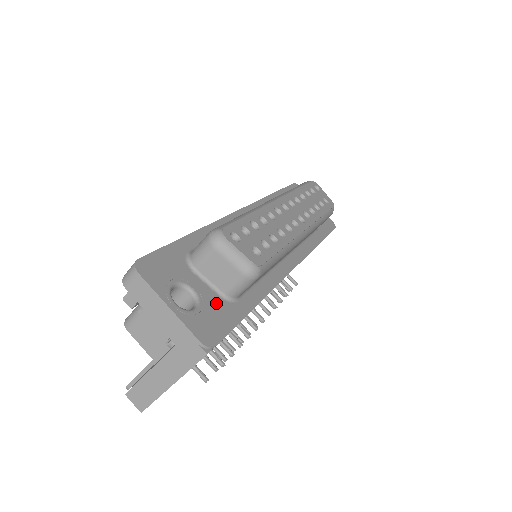
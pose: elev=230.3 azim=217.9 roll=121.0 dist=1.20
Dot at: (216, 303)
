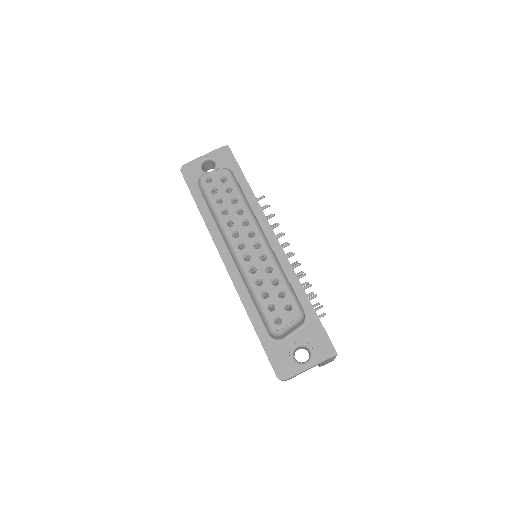
Dot at: (307, 333)
